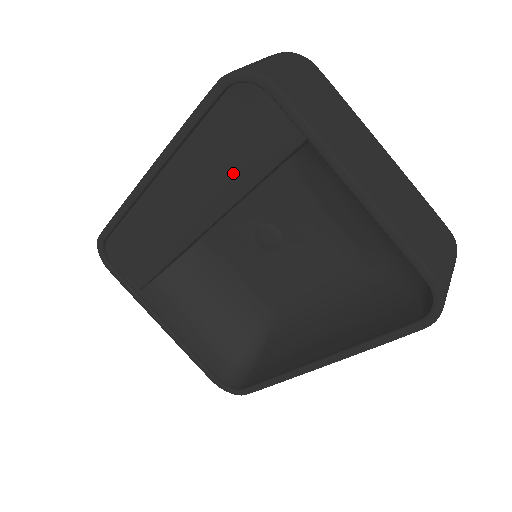
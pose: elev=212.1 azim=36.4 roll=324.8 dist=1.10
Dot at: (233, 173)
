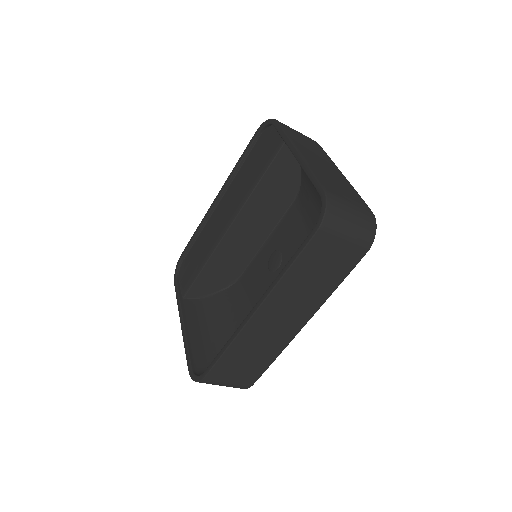
Dot at: (251, 179)
